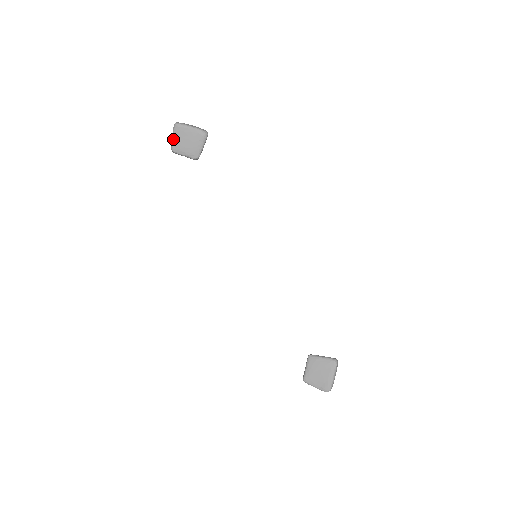
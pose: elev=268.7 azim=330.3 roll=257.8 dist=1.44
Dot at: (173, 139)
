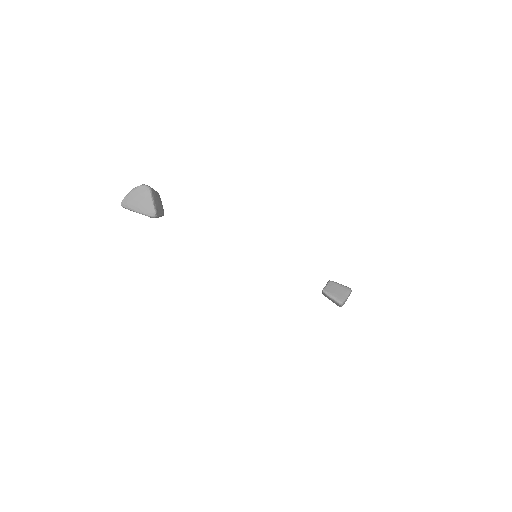
Dot at: occluded
